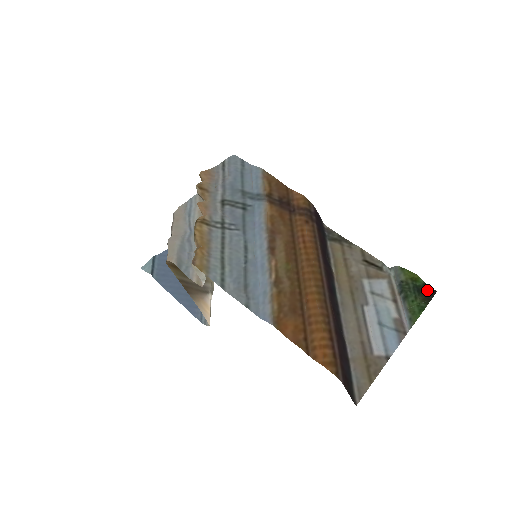
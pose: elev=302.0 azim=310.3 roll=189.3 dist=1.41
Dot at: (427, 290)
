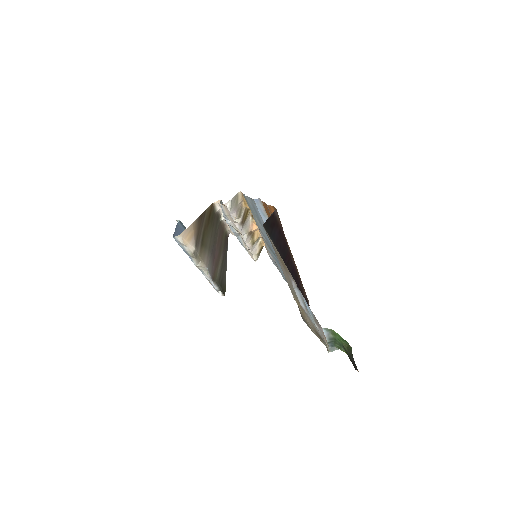
Dot at: (352, 363)
